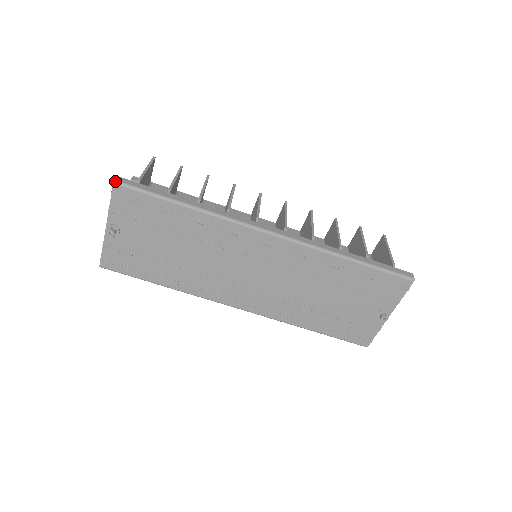
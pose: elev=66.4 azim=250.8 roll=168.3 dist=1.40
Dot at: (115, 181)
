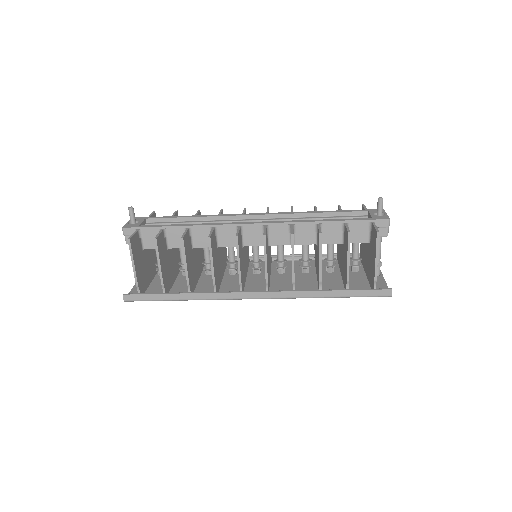
Dot at: (125, 301)
